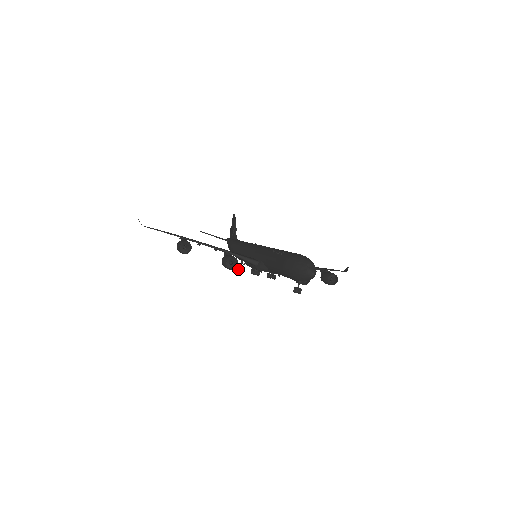
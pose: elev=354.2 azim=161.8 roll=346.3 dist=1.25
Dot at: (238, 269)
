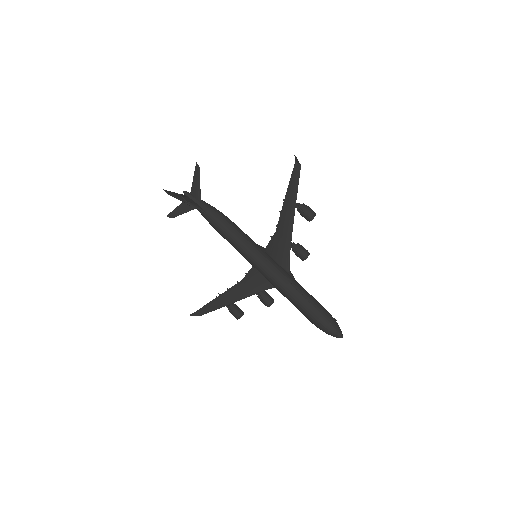
Dot at: occluded
